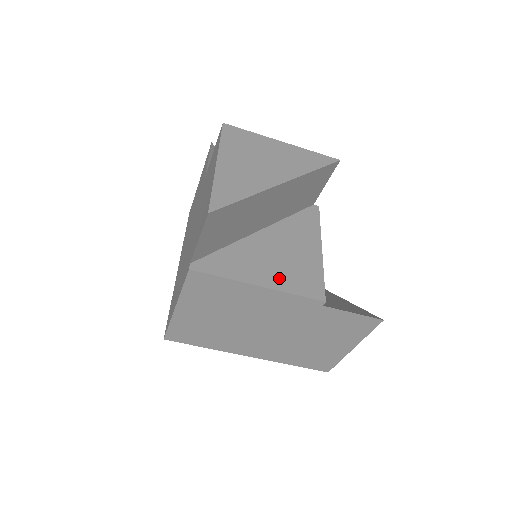
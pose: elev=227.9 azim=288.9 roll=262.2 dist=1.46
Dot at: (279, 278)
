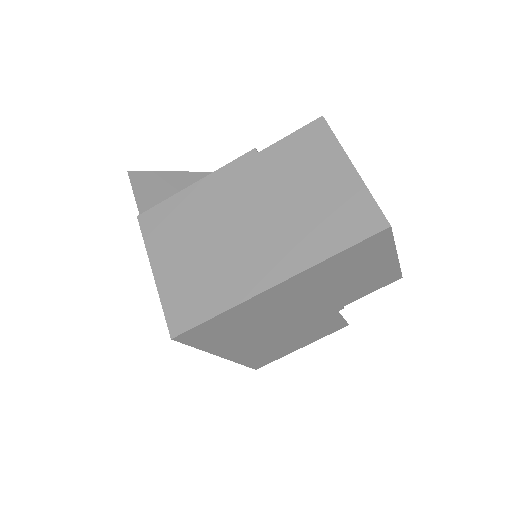
Dot at: occluded
